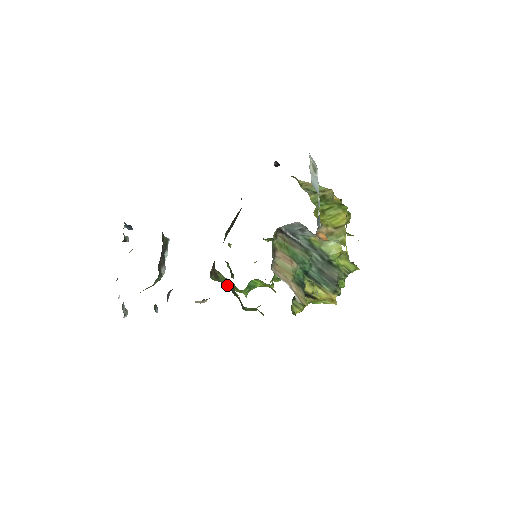
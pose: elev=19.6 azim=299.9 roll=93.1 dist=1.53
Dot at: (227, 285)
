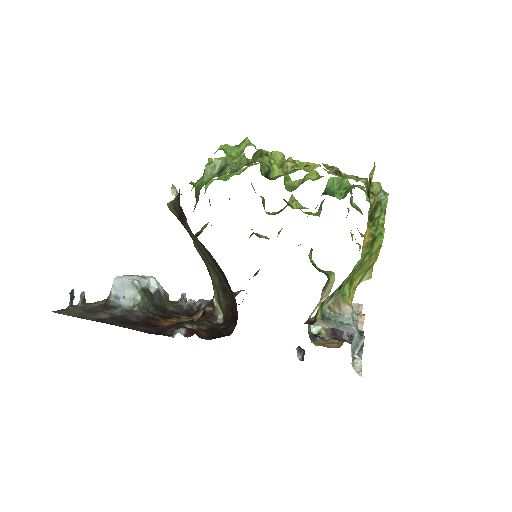
Dot at: occluded
